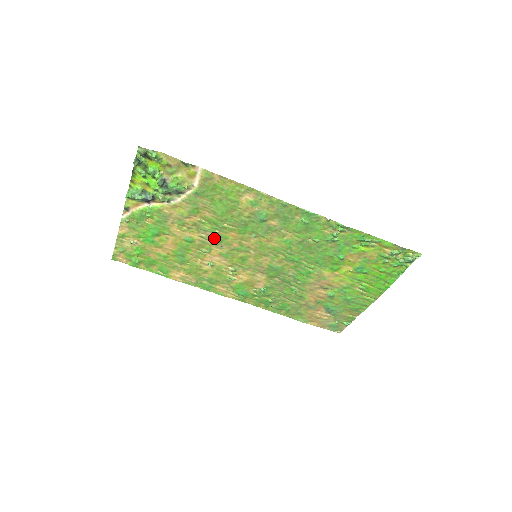
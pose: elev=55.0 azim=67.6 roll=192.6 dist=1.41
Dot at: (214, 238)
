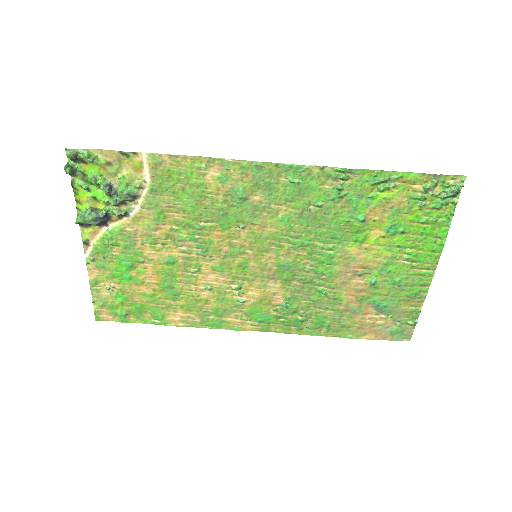
Dot at: (197, 248)
